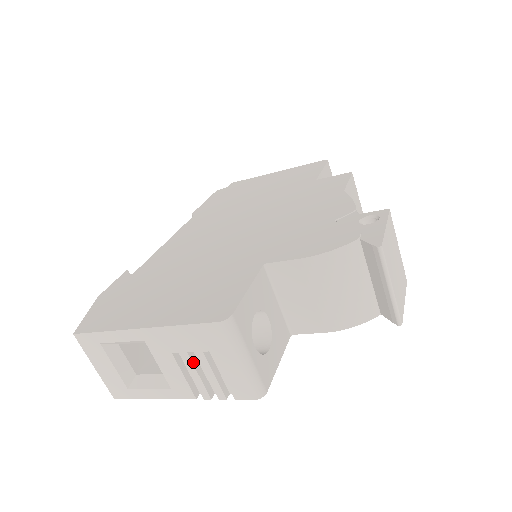
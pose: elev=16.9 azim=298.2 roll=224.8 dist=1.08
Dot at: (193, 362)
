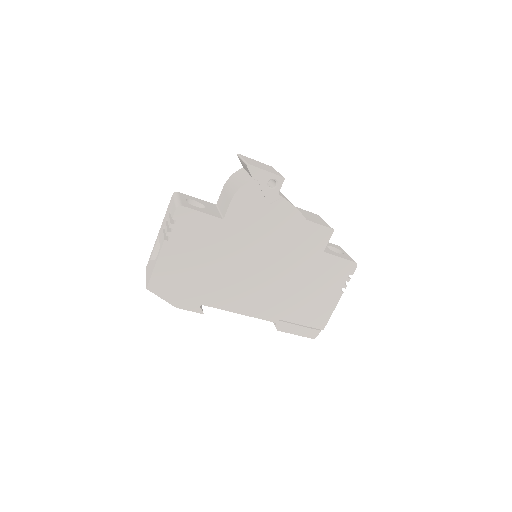
Dot at: (167, 223)
